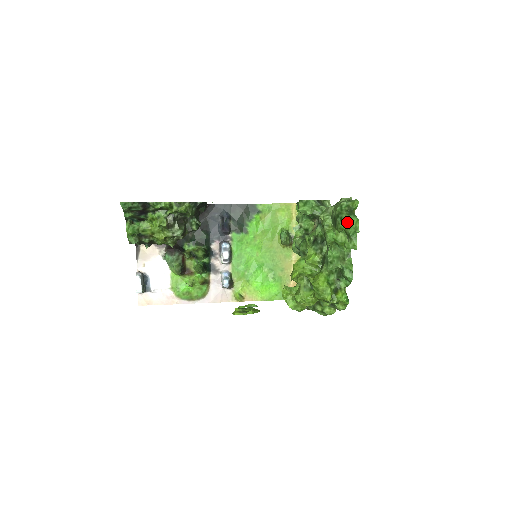
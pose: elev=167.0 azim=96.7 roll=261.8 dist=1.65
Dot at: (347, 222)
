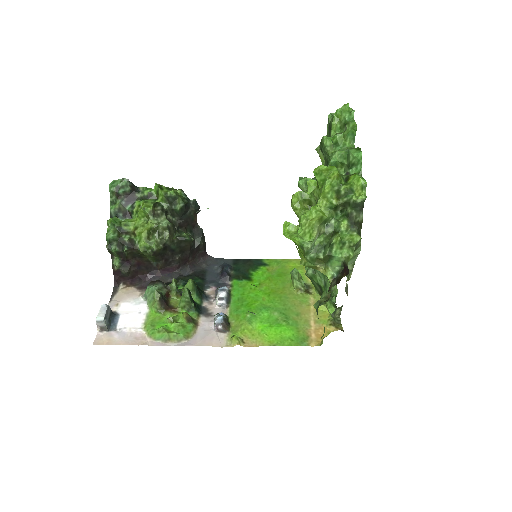
Dot at: (339, 109)
